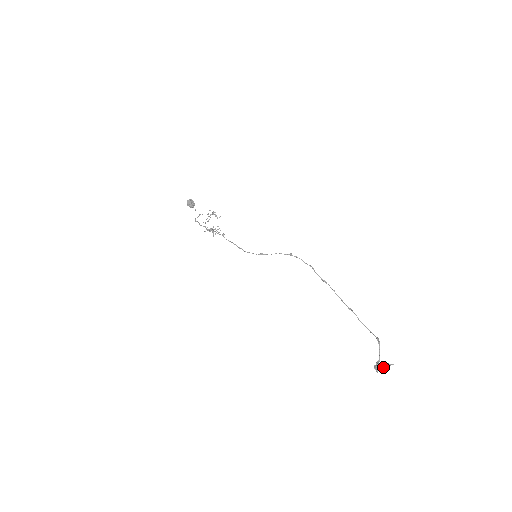
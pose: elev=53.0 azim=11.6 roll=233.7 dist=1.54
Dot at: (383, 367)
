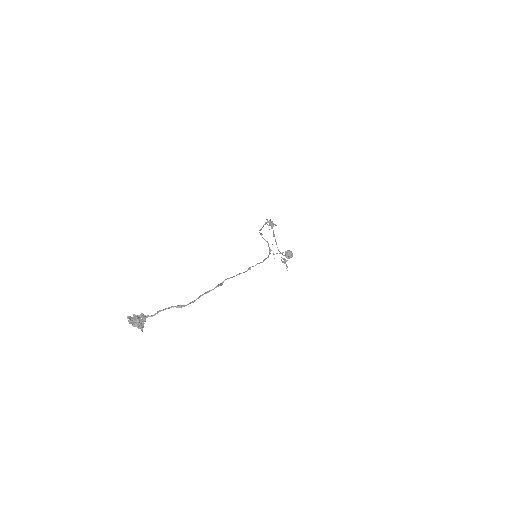
Dot at: (138, 318)
